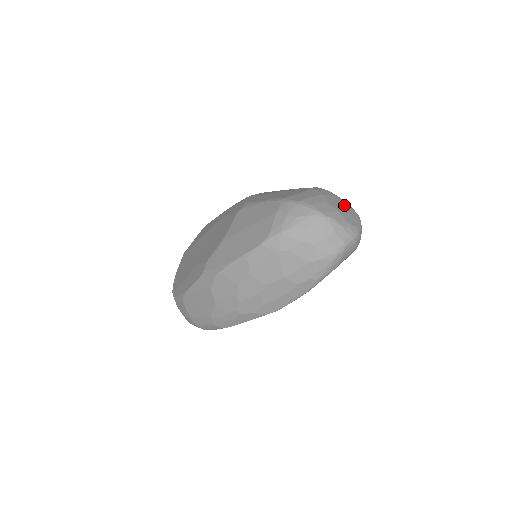
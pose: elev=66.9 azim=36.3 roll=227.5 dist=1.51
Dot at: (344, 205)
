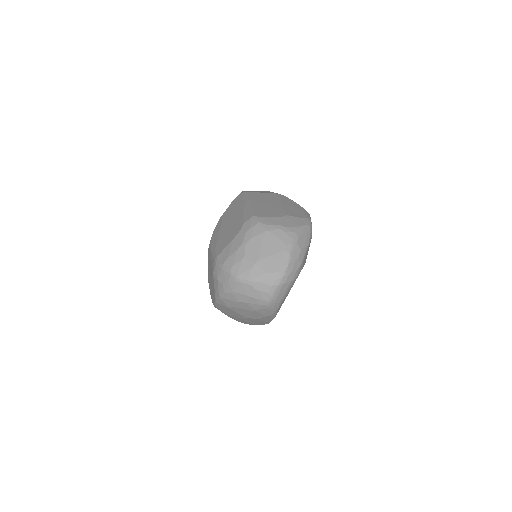
Dot at: (270, 242)
